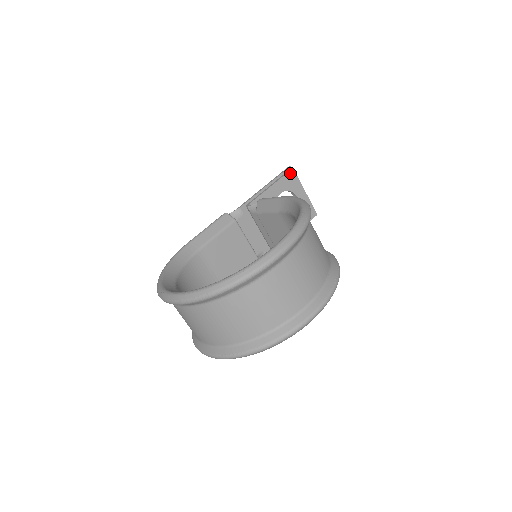
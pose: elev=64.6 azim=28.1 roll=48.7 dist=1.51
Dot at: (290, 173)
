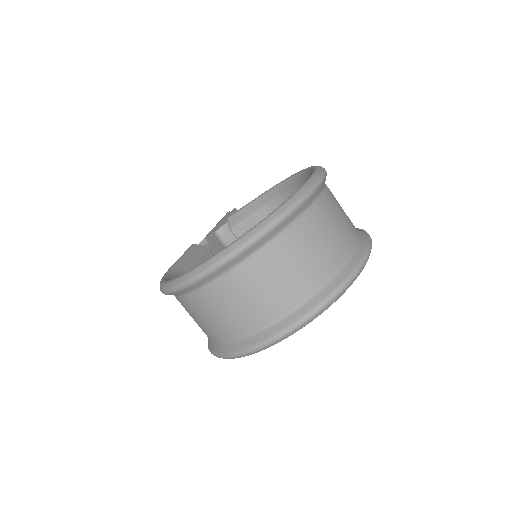
Dot at: occluded
